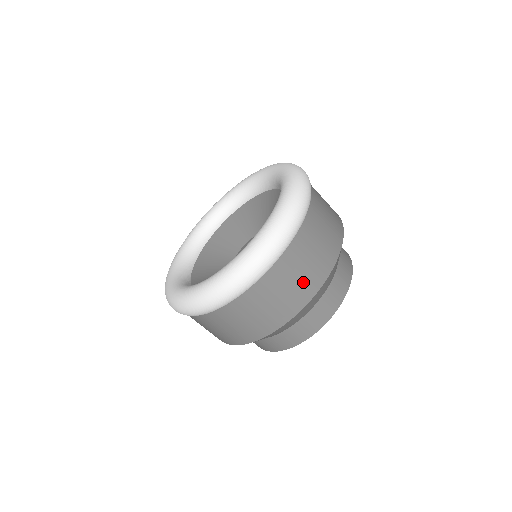
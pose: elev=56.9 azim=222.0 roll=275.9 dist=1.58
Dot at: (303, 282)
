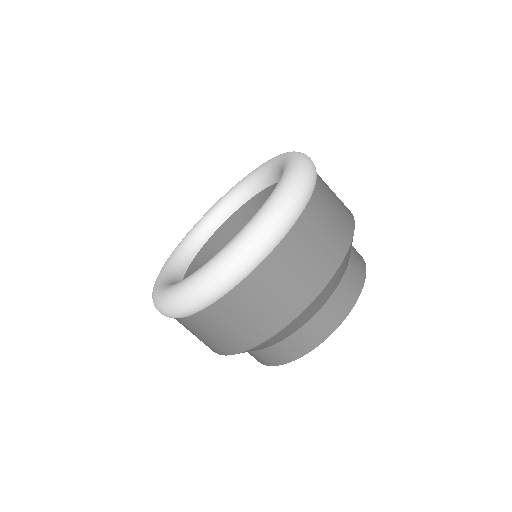
Dot at: (295, 289)
